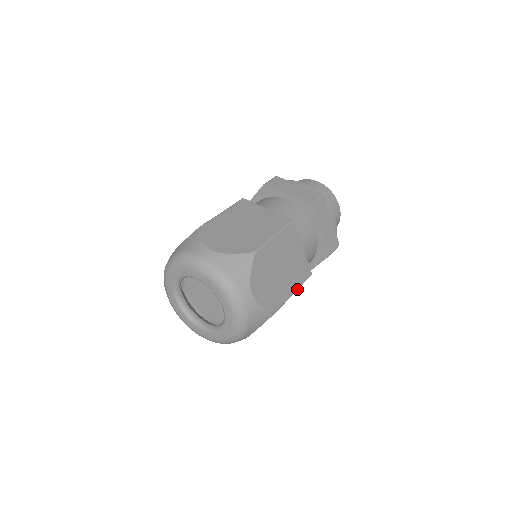
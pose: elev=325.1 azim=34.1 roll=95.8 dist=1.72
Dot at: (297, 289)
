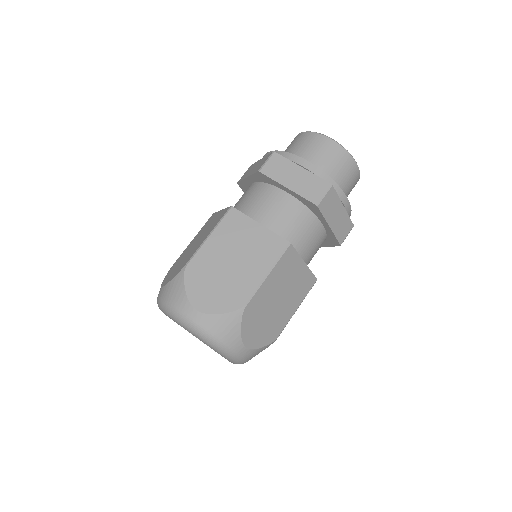
Dot at: occluded
